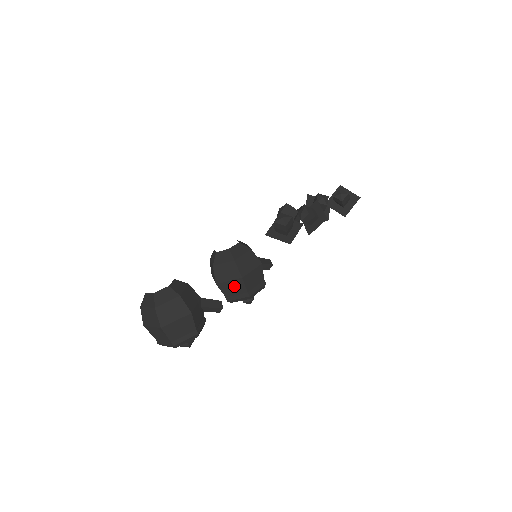
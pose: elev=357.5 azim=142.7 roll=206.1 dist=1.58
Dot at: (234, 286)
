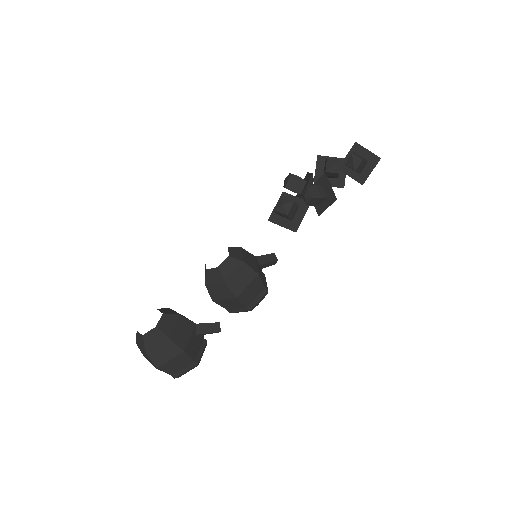
Dot at: (231, 303)
